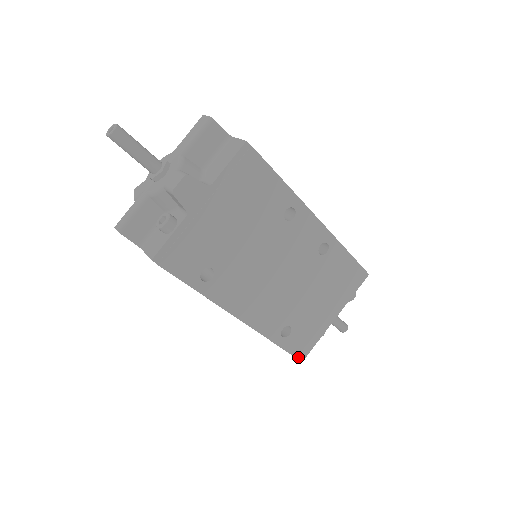
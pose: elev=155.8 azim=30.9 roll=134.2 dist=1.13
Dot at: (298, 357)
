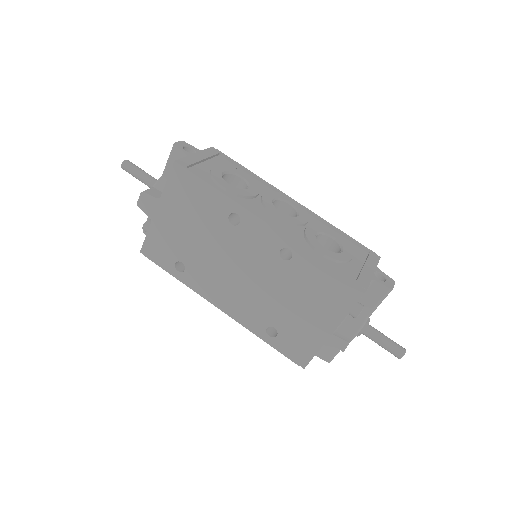
Dot at: (296, 362)
